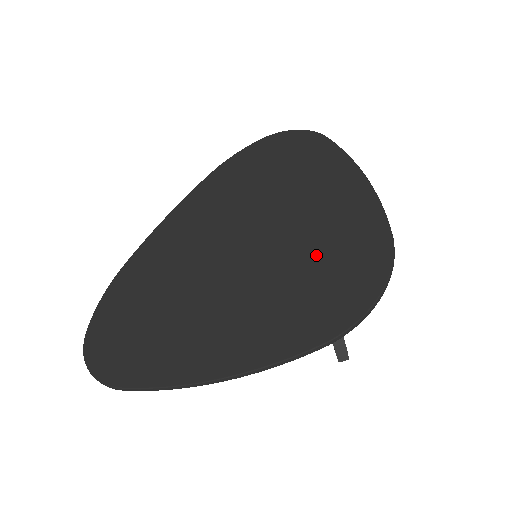
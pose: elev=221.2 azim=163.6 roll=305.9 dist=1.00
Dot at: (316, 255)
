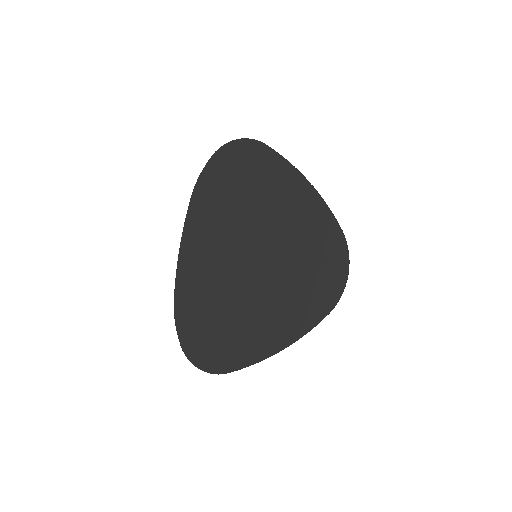
Dot at: (301, 256)
